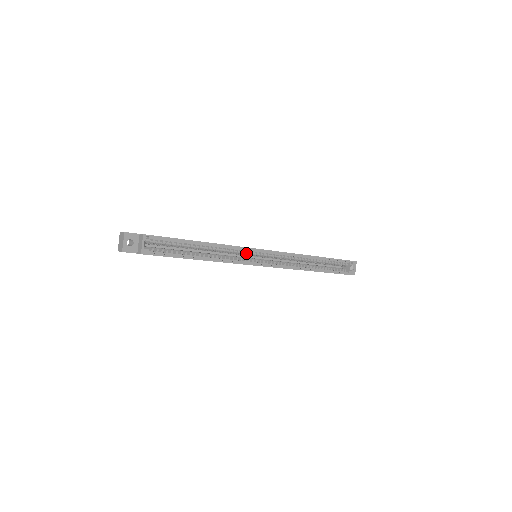
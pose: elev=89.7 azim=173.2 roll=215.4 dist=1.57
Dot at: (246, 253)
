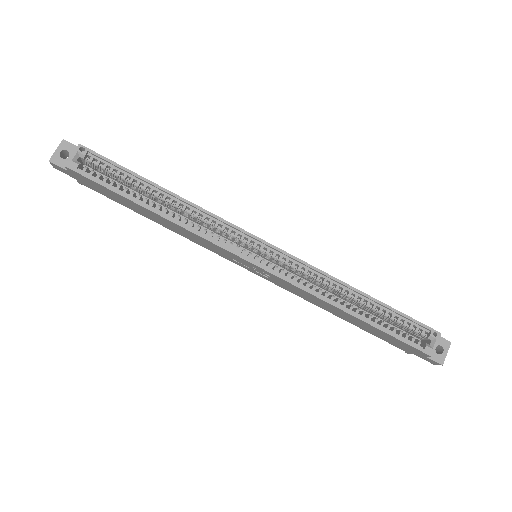
Dot at: (229, 233)
